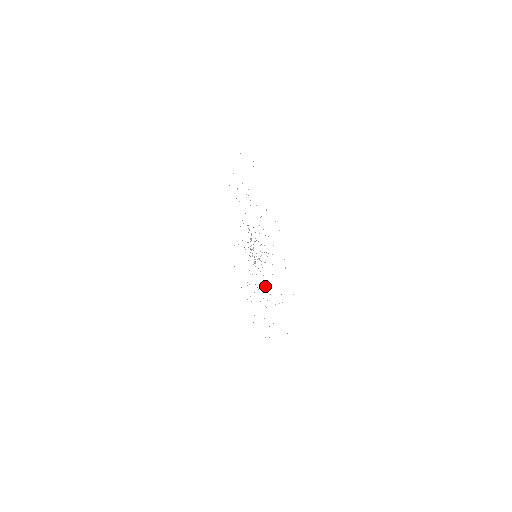
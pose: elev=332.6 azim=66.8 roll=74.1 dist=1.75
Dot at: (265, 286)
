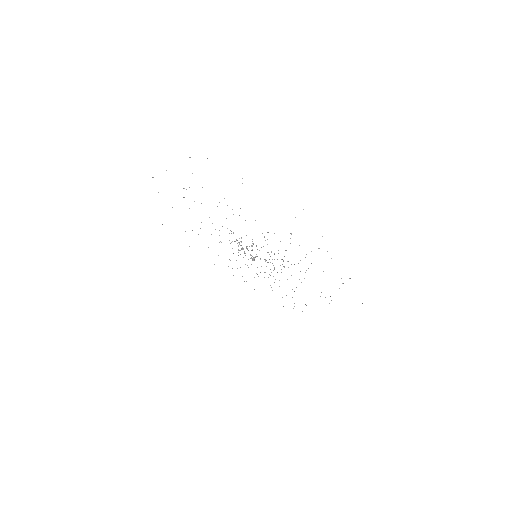
Dot at: occluded
